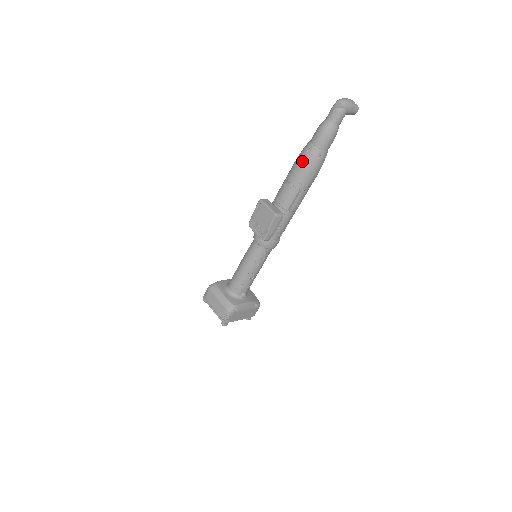
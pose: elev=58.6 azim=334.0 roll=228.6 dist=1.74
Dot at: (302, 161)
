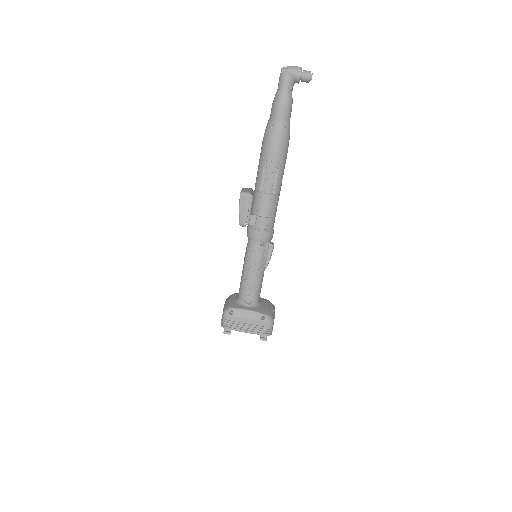
Dot at: (263, 137)
